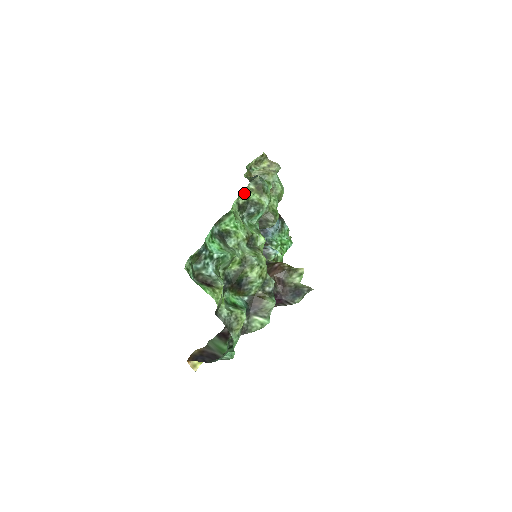
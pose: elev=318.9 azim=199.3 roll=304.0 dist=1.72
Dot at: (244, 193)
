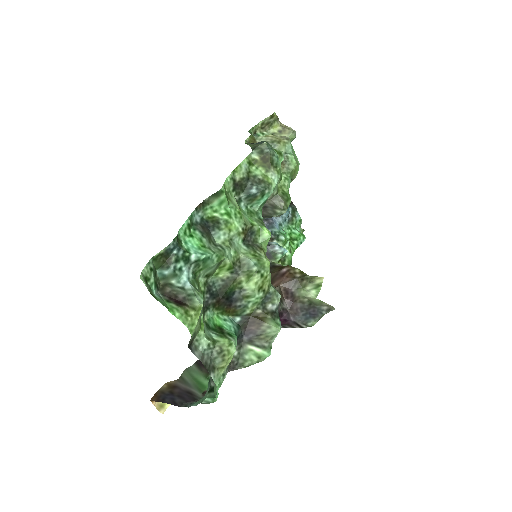
Dot at: (243, 165)
